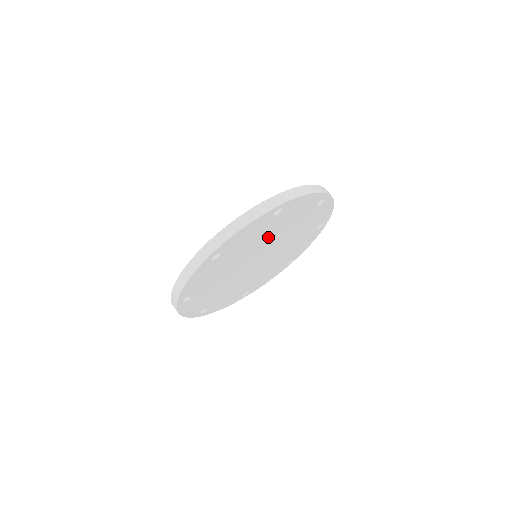
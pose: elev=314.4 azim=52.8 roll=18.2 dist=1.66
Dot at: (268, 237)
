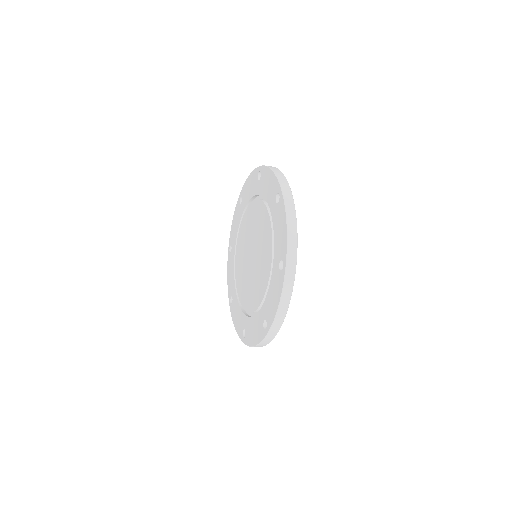
Dot at: occluded
